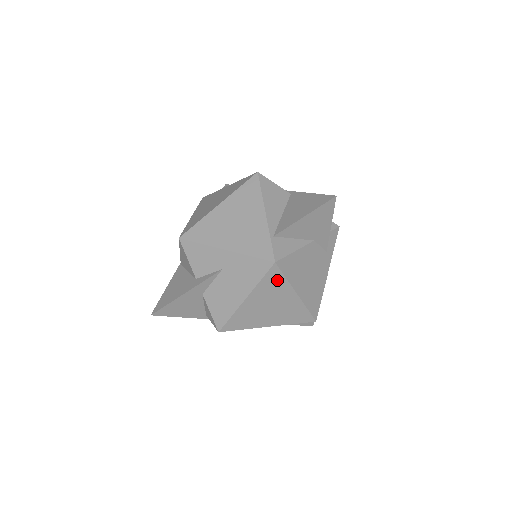
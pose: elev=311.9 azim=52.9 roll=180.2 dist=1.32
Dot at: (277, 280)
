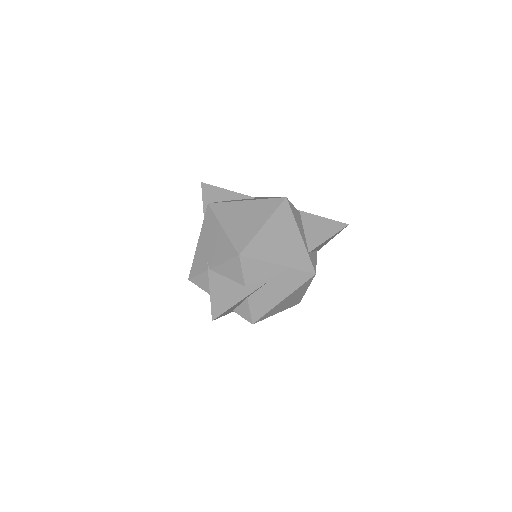
Dot at: (307, 284)
